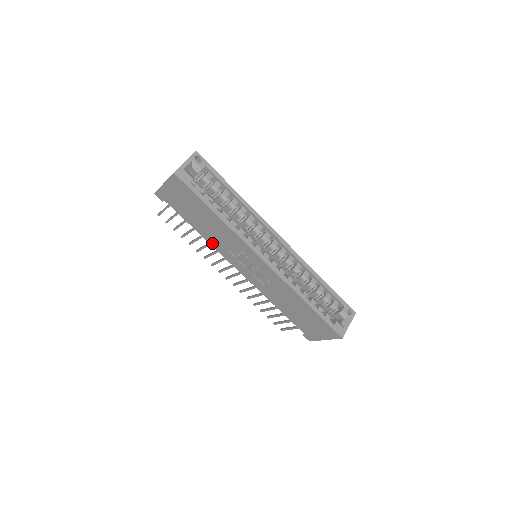
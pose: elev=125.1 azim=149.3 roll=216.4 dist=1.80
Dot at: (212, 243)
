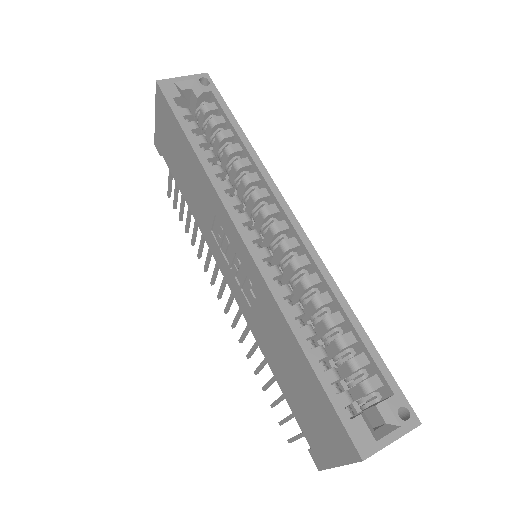
Dot at: (198, 221)
